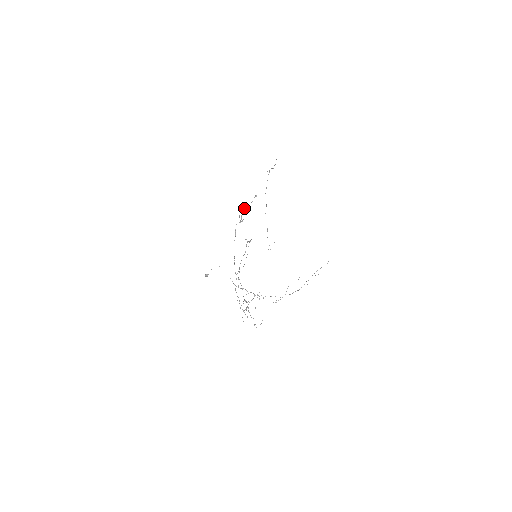
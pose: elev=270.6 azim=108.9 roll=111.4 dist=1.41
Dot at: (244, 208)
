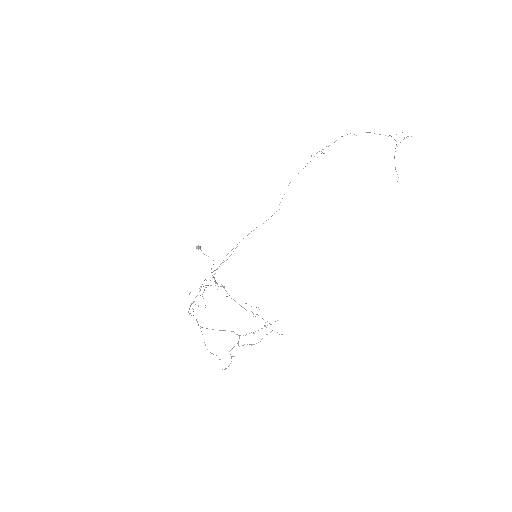
Dot at: (247, 344)
